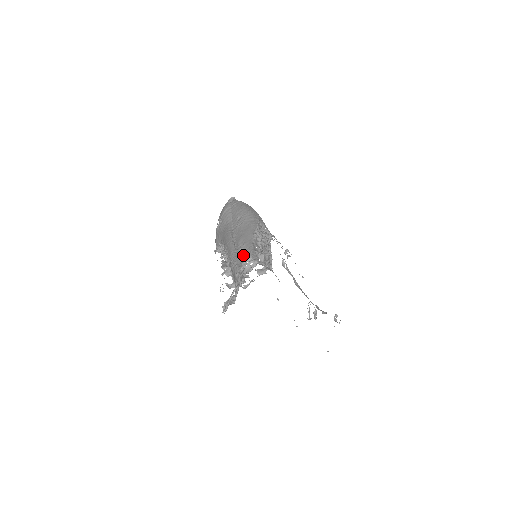
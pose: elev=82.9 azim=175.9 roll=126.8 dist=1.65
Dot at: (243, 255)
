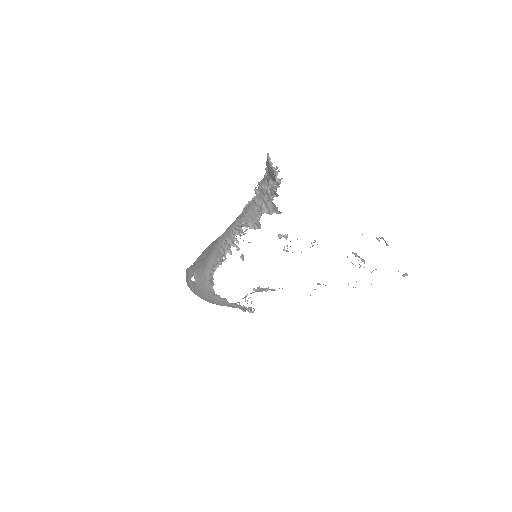
Dot at: (245, 207)
